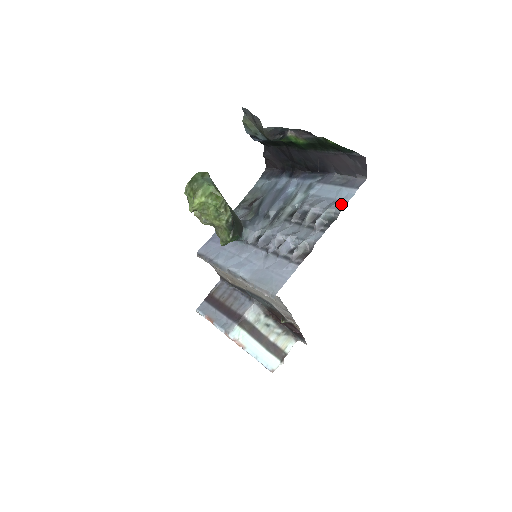
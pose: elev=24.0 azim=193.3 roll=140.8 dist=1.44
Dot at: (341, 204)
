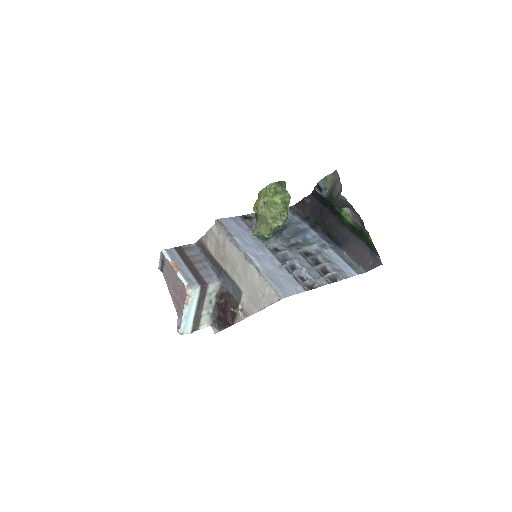
Dot at: (345, 275)
